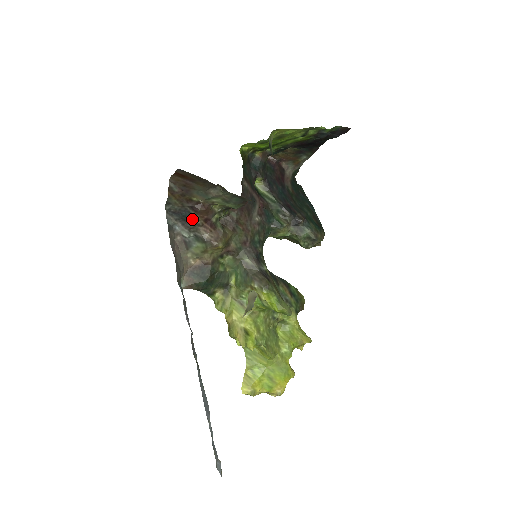
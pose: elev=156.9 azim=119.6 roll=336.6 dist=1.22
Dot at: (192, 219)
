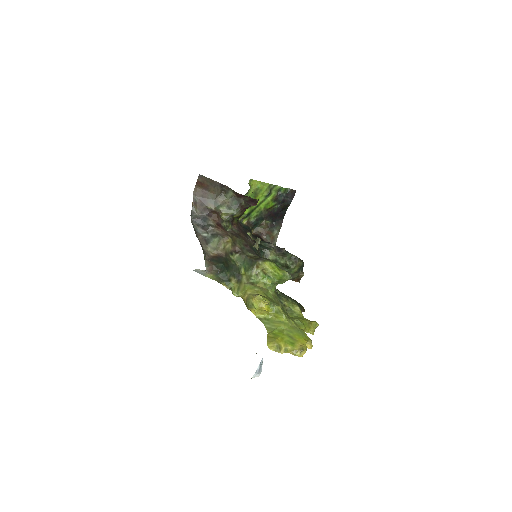
Dot at: (208, 223)
